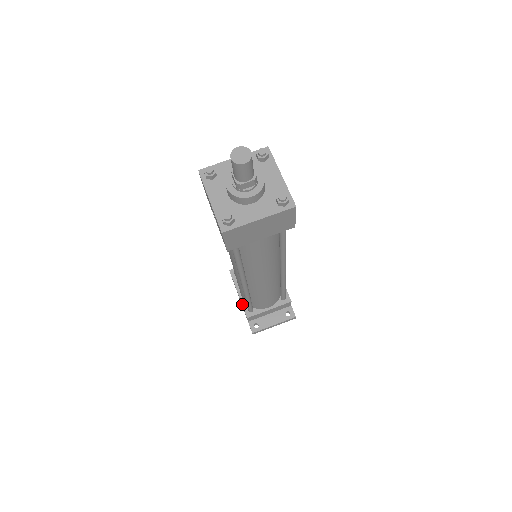
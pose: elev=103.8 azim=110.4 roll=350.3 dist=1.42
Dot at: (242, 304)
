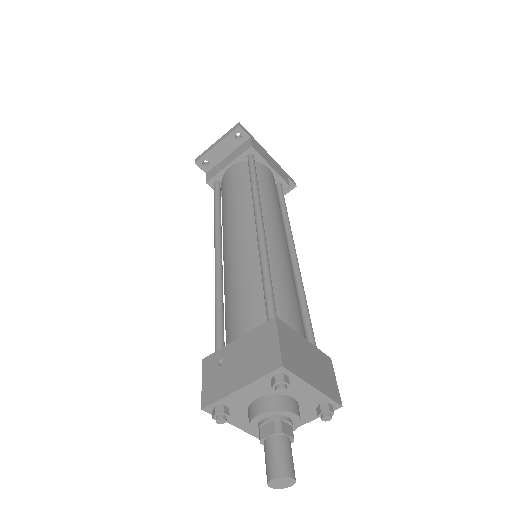
Dot at: occluded
